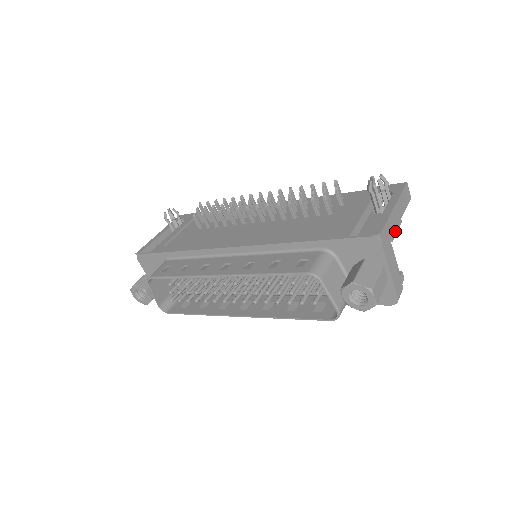
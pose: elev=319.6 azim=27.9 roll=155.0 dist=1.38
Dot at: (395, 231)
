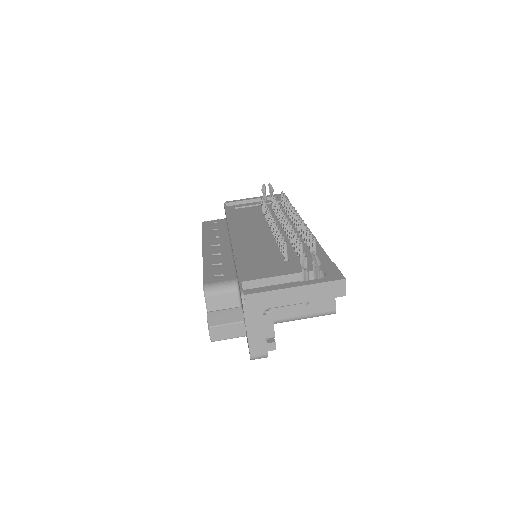
Dot at: (283, 306)
